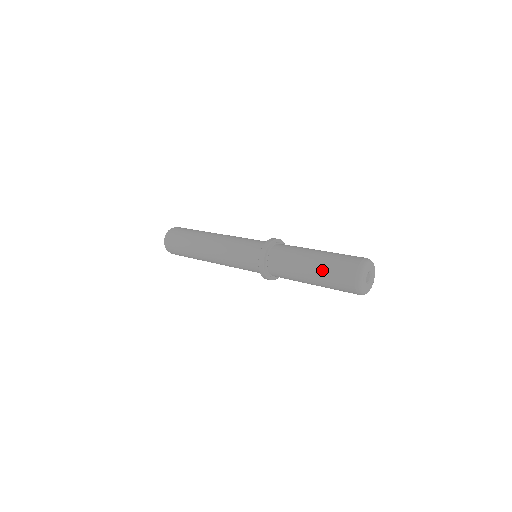
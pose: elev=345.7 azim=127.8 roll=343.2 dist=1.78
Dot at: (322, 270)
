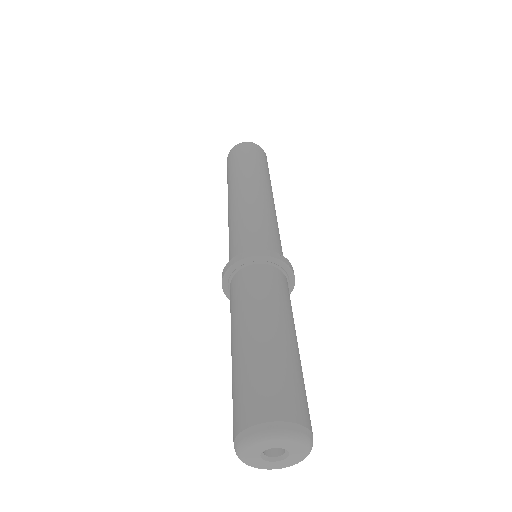
Dot at: (239, 364)
